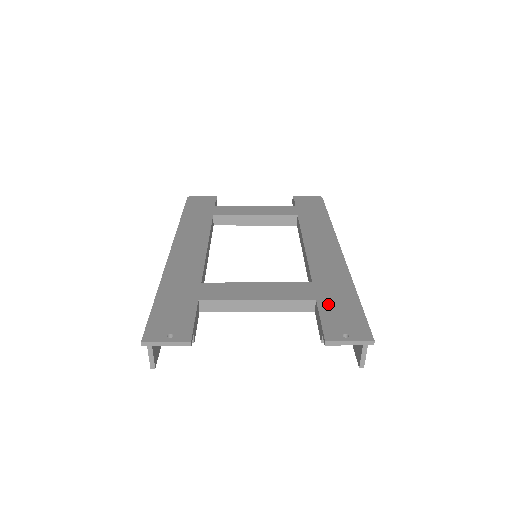
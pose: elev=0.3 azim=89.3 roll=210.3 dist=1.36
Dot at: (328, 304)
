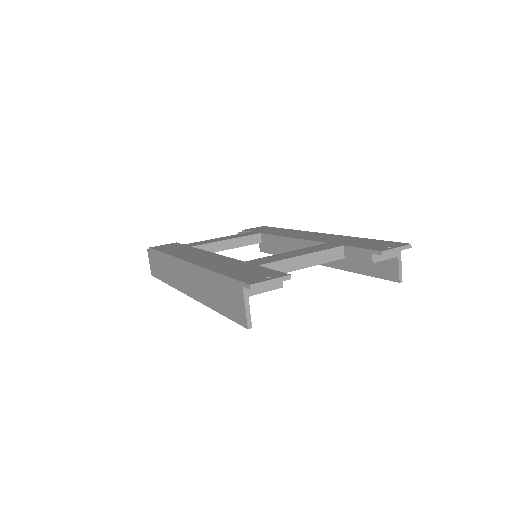
Dot at: (355, 244)
